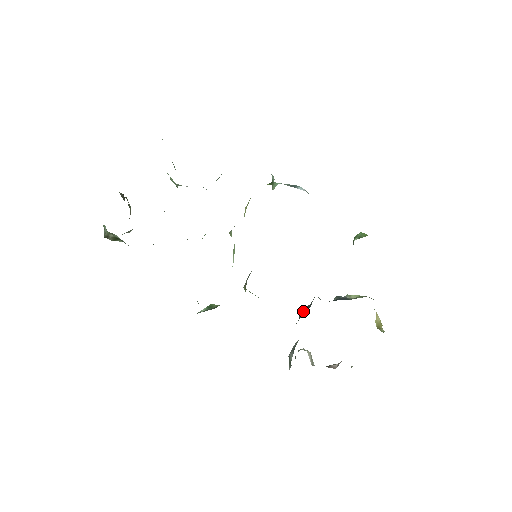
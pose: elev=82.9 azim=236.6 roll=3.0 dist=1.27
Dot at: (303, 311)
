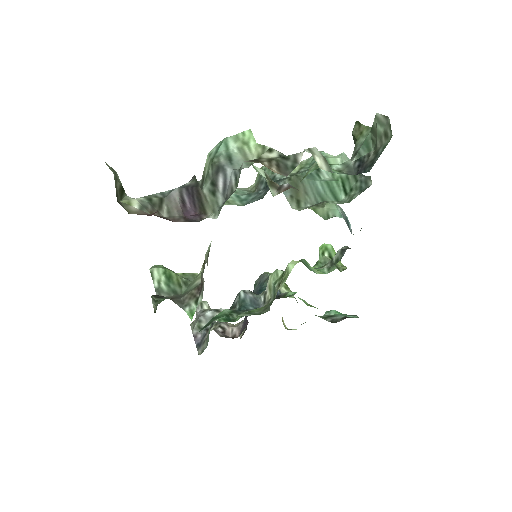
Dot at: (248, 303)
